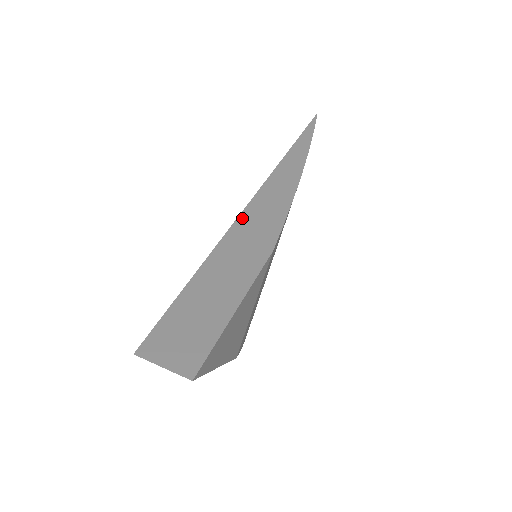
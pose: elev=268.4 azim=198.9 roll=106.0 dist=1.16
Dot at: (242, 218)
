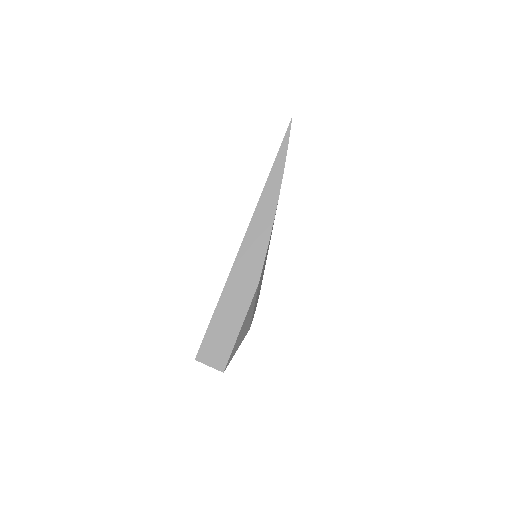
Dot at: (239, 257)
